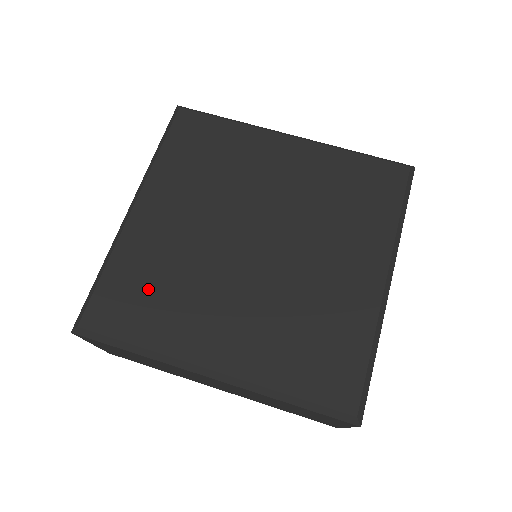
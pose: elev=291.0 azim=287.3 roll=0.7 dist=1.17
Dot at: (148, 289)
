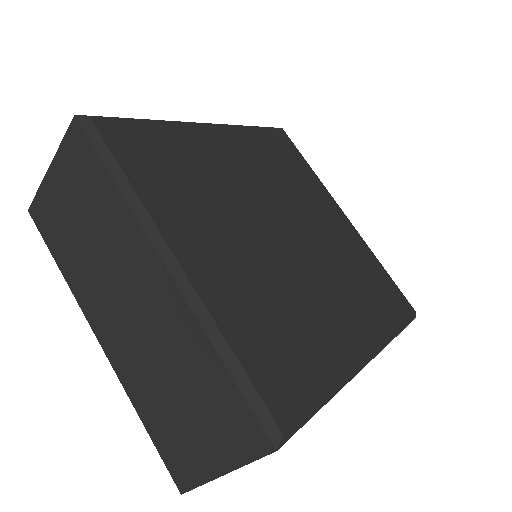
Dot at: (174, 164)
